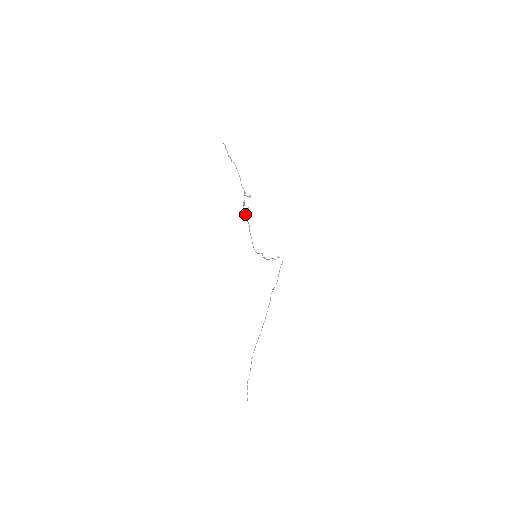
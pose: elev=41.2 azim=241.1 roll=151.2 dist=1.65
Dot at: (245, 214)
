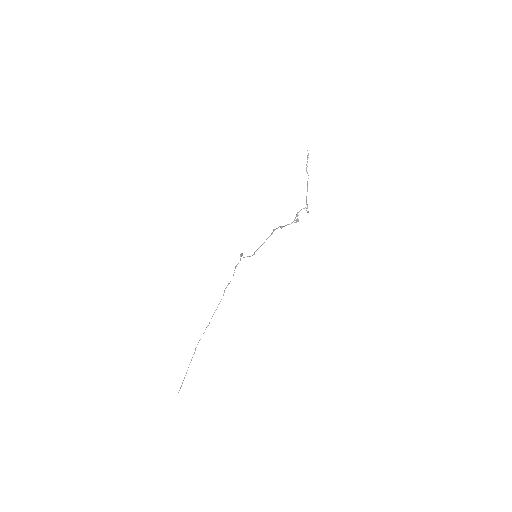
Dot at: occluded
